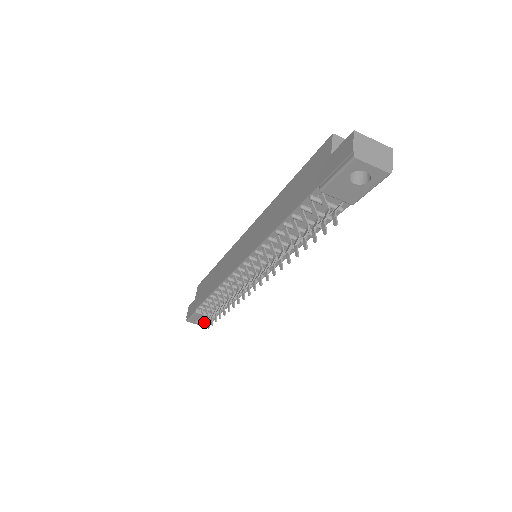
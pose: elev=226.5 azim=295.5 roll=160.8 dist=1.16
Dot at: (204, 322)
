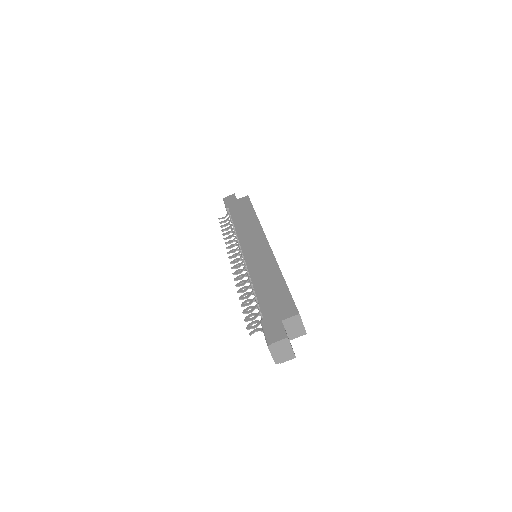
Dot at: (220, 222)
